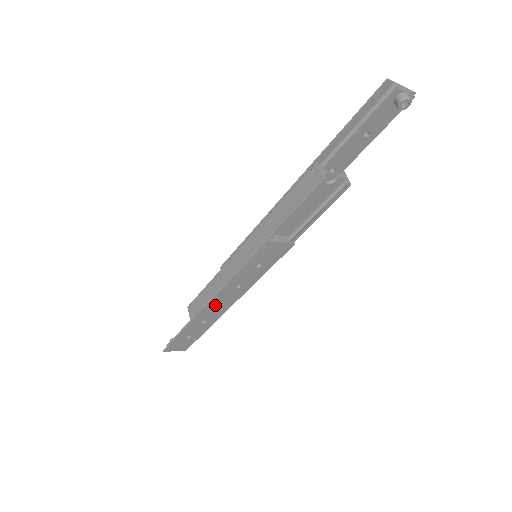
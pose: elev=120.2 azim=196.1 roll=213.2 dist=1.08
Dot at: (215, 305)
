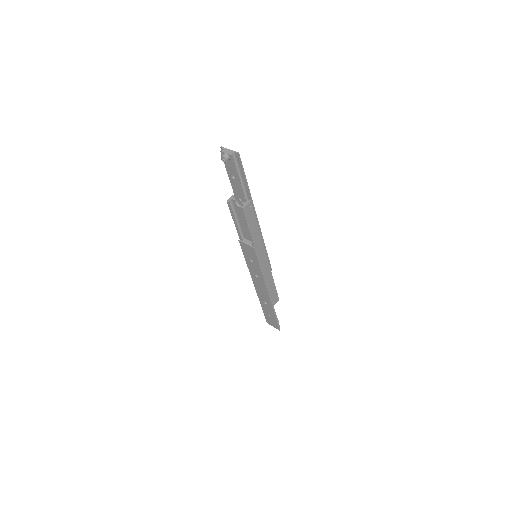
Dot at: (259, 289)
